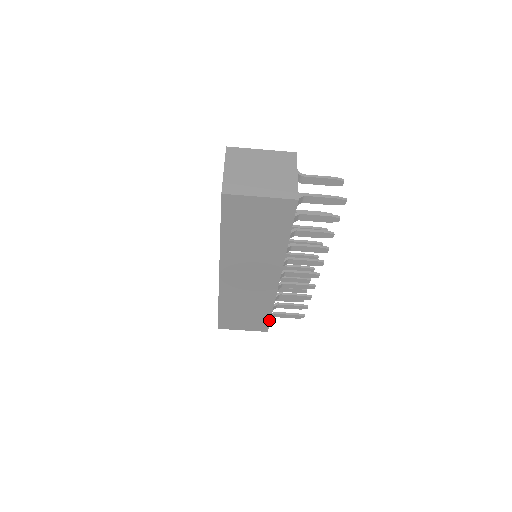
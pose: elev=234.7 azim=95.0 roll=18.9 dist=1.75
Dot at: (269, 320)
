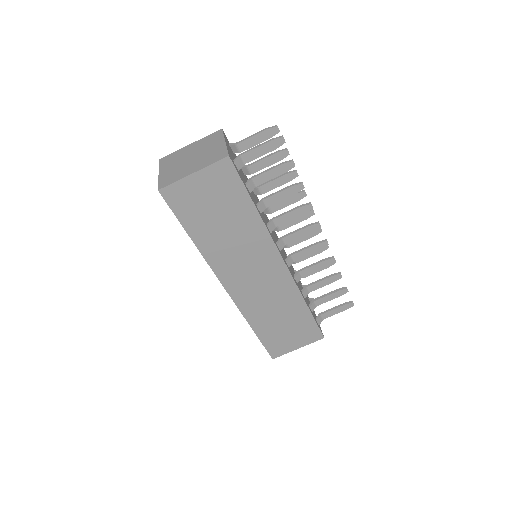
Dot at: (314, 321)
